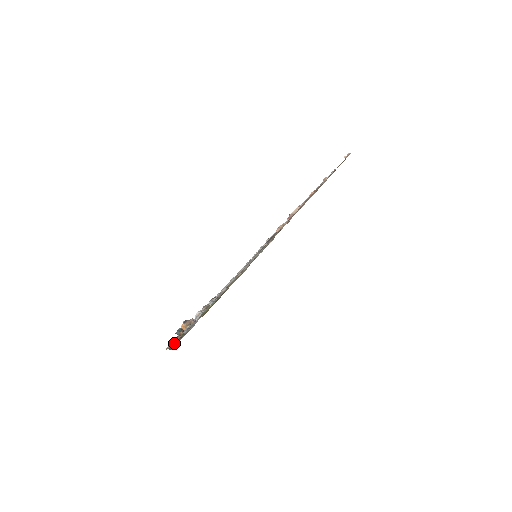
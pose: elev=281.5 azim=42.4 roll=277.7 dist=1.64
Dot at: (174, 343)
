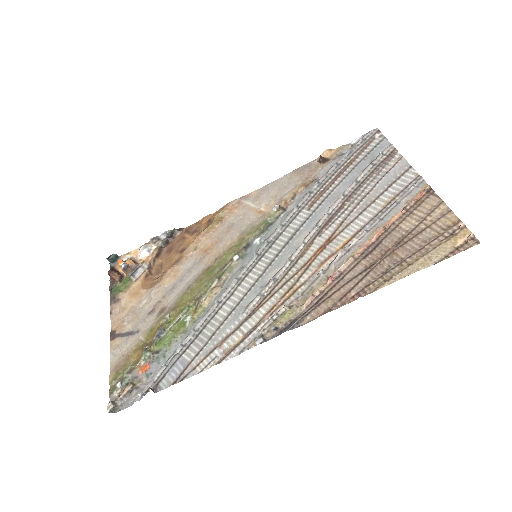
Dot at: (119, 400)
